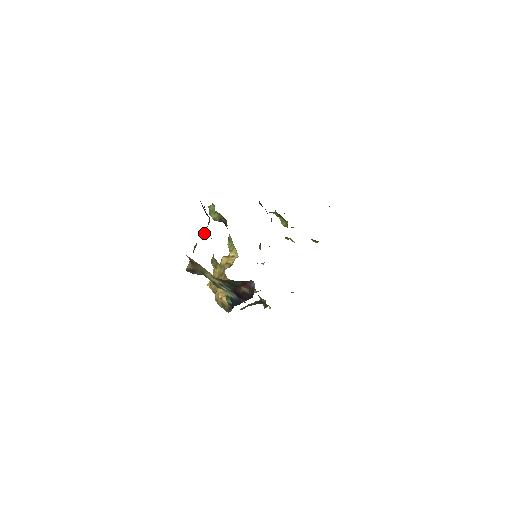
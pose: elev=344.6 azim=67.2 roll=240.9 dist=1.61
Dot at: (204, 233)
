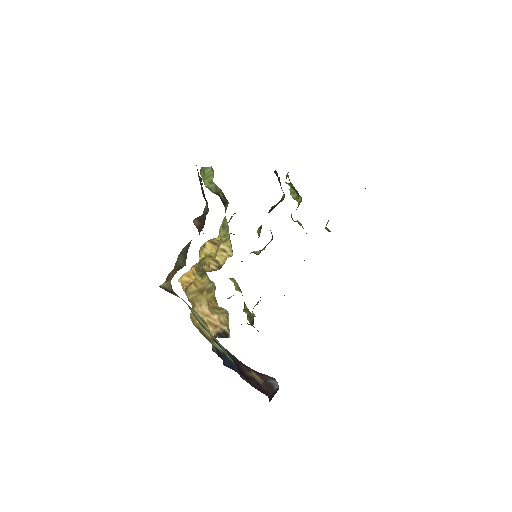
Dot at: (194, 223)
